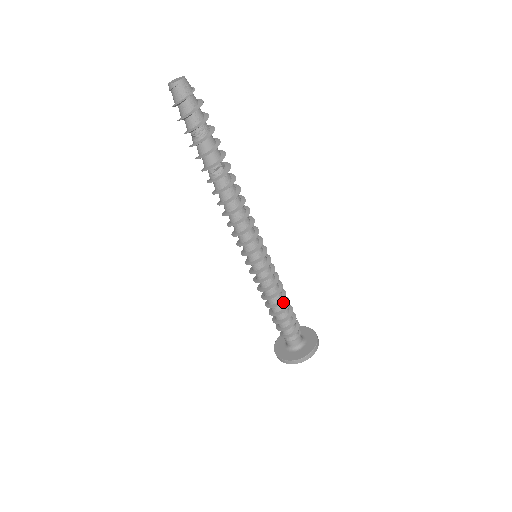
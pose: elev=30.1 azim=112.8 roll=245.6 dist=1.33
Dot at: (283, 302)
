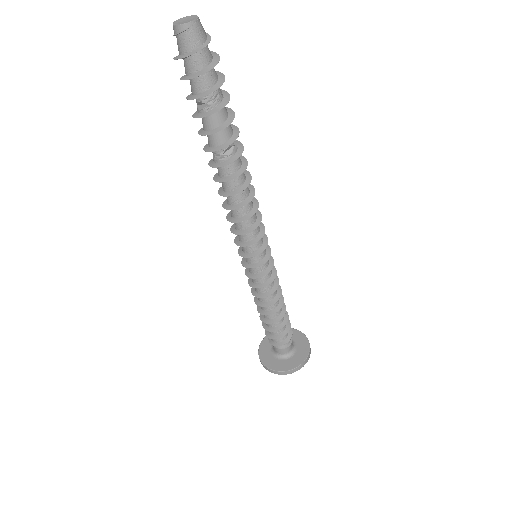
Dot at: occluded
